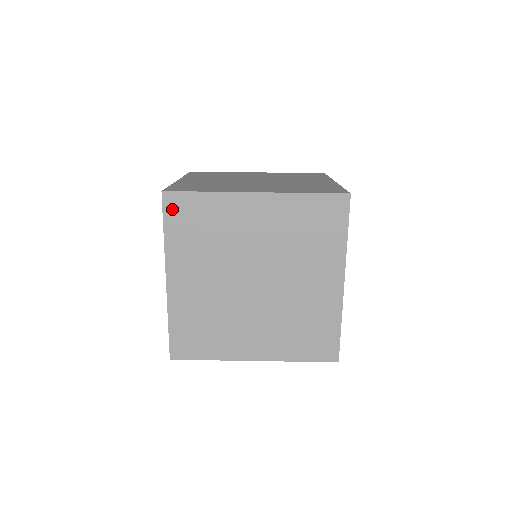
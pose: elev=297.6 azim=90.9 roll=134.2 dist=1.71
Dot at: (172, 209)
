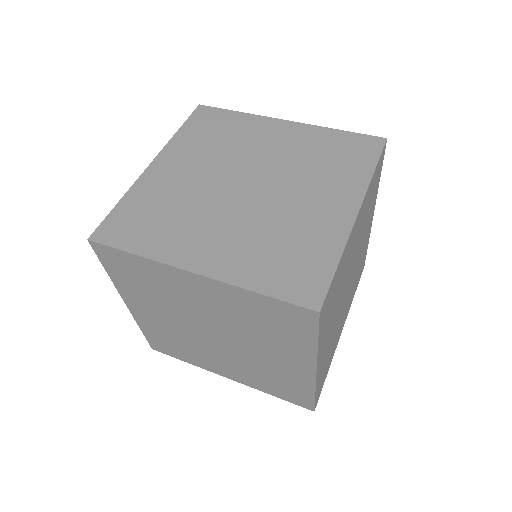
Dot at: (199, 116)
